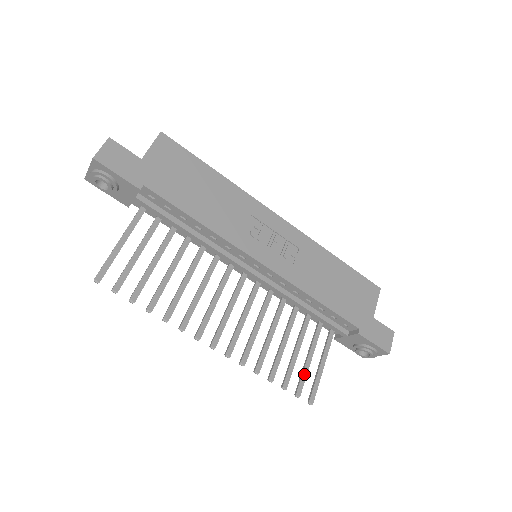
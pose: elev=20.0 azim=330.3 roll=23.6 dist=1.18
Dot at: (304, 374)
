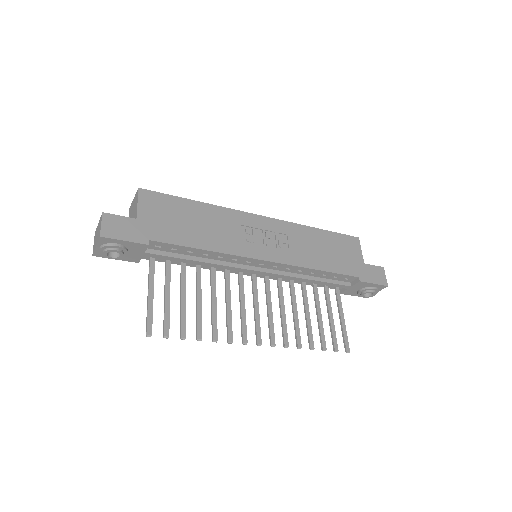
Dot at: (333, 332)
